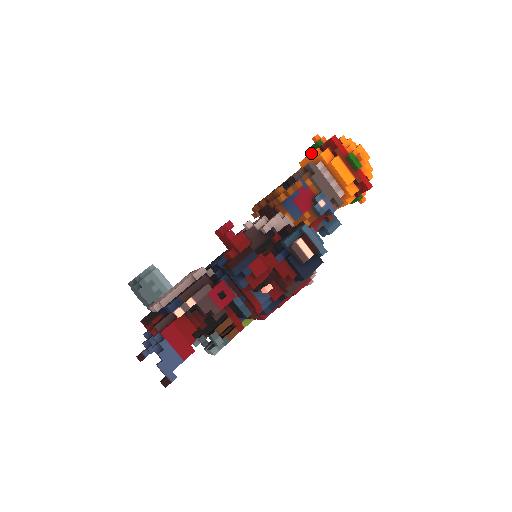
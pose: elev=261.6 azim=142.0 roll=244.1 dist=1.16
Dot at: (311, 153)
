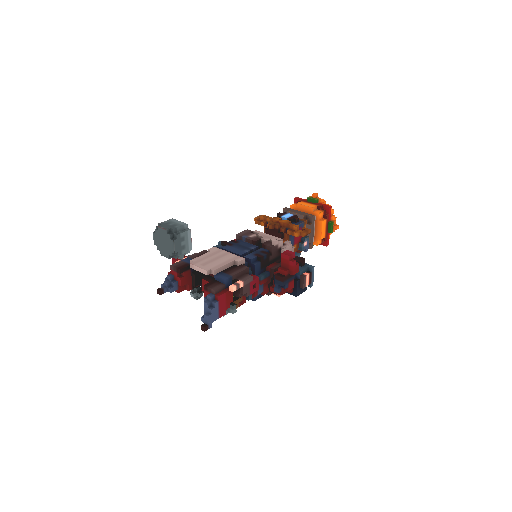
Dot at: (313, 207)
